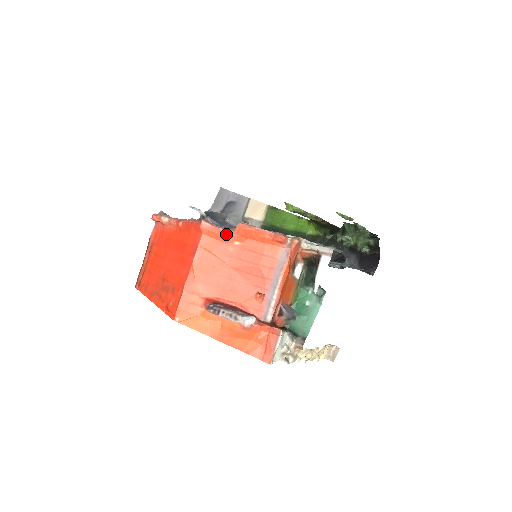
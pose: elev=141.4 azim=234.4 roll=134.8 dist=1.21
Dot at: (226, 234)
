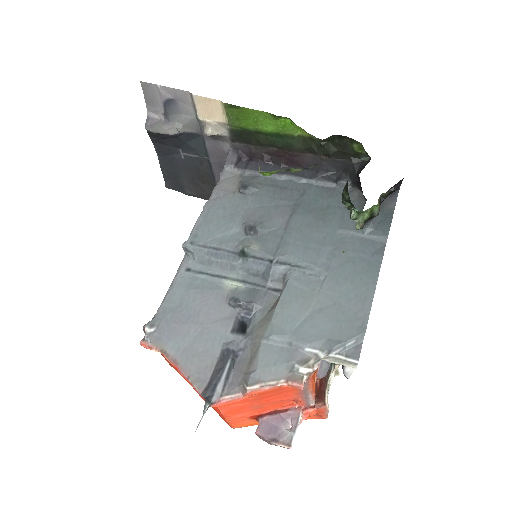
Dot at: occluded
